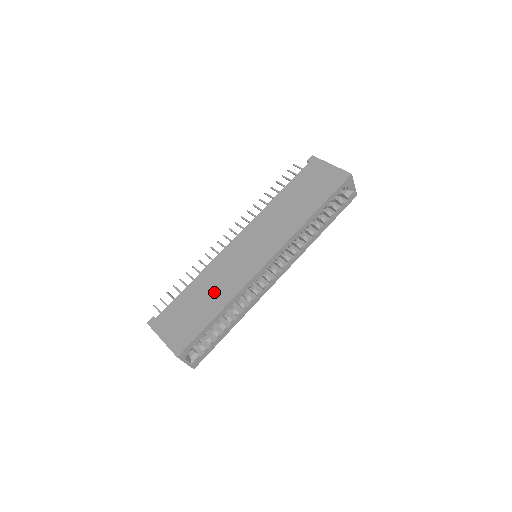
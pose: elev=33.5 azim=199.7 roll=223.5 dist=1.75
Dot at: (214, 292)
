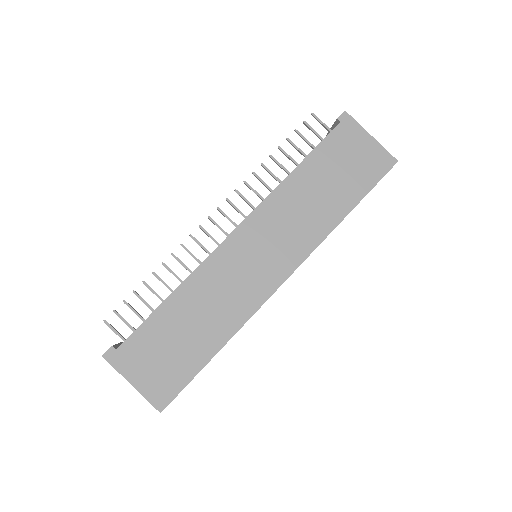
Dot at: (208, 318)
